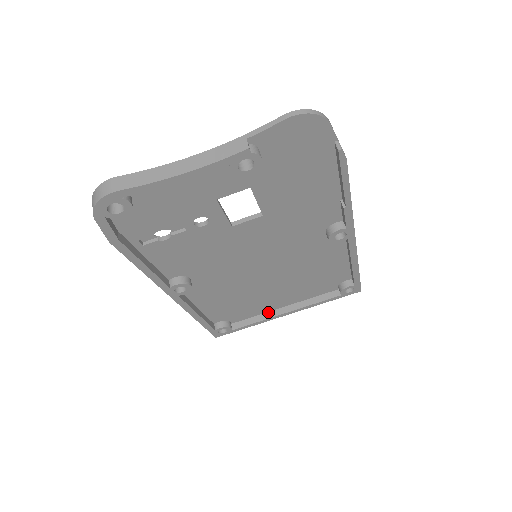
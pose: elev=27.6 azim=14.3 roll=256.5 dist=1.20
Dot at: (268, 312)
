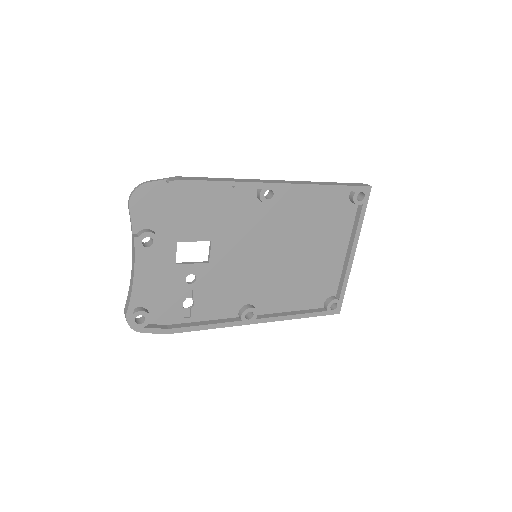
Dot at: (343, 266)
